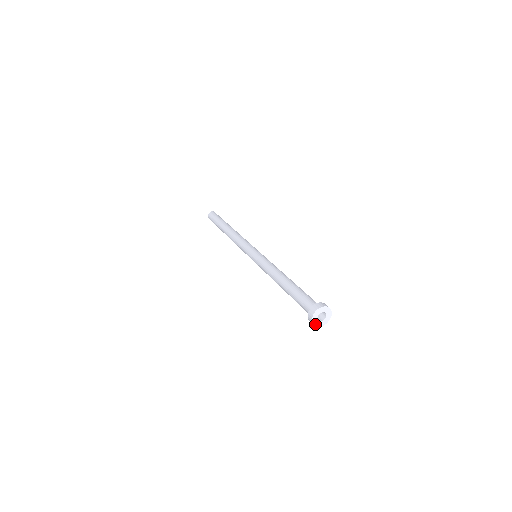
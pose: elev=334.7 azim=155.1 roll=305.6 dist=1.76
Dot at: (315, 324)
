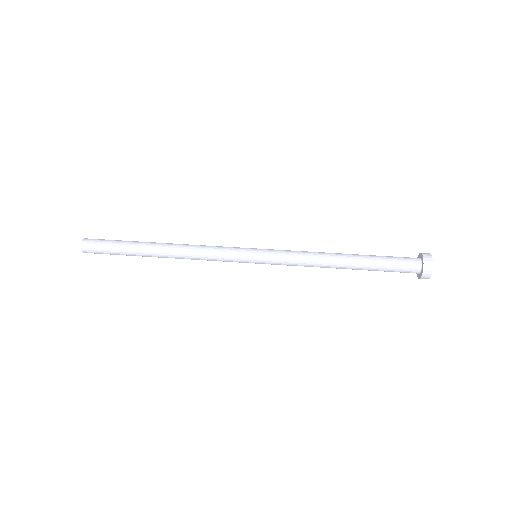
Dot at: occluded
